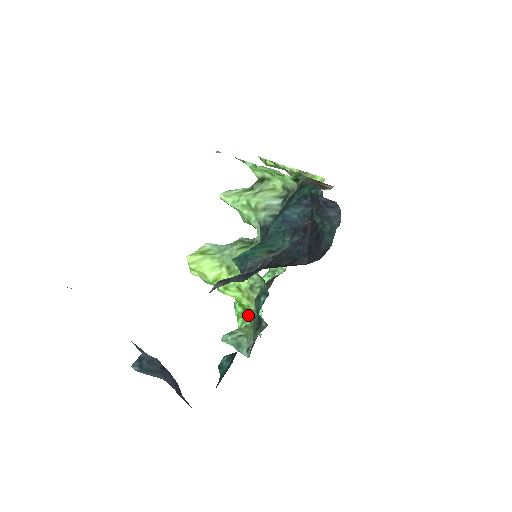
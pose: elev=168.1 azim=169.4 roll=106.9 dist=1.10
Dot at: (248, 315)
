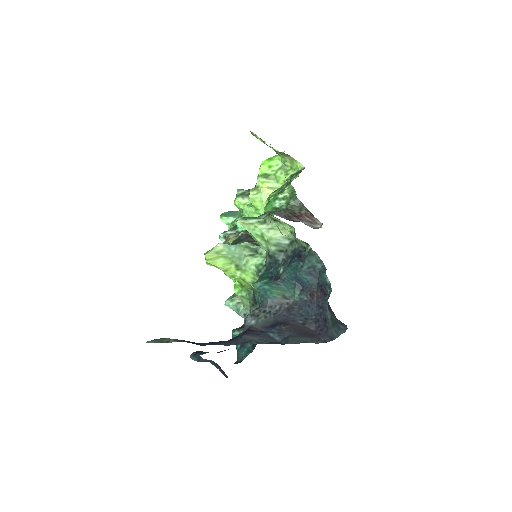
Dot at: (244, 289)
